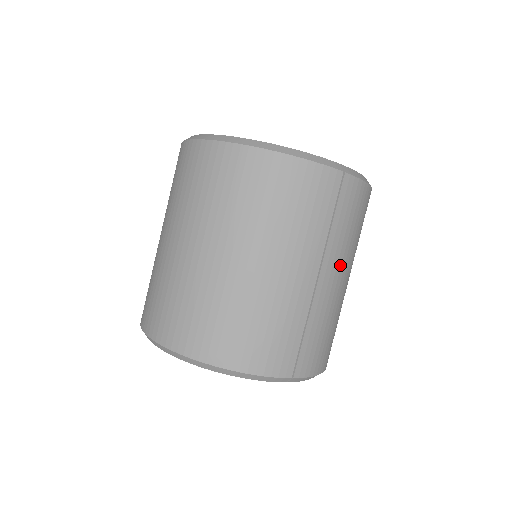
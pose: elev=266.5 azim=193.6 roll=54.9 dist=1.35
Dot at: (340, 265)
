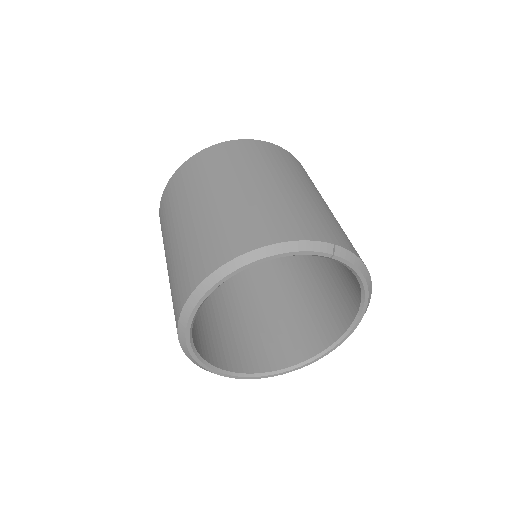
Dot at: (315, 191)
